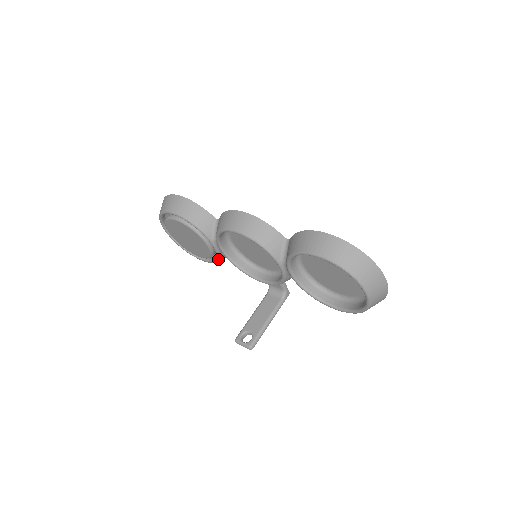
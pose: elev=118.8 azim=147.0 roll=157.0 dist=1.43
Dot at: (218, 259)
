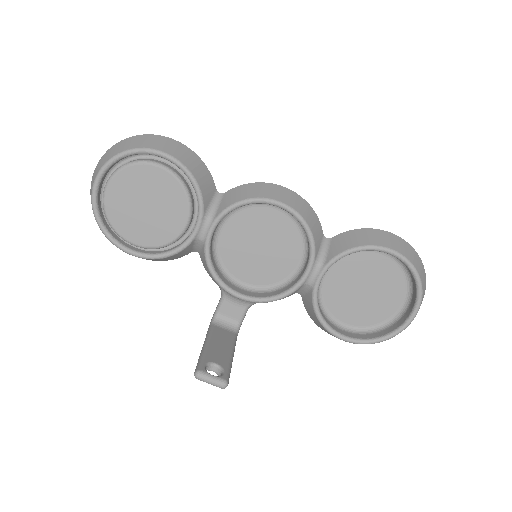
Dot at: (178, 251)
